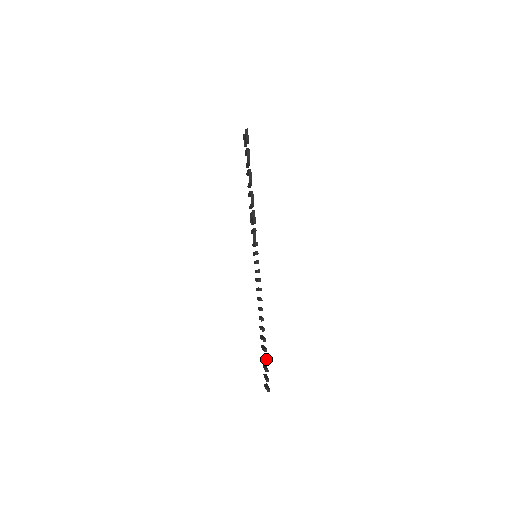
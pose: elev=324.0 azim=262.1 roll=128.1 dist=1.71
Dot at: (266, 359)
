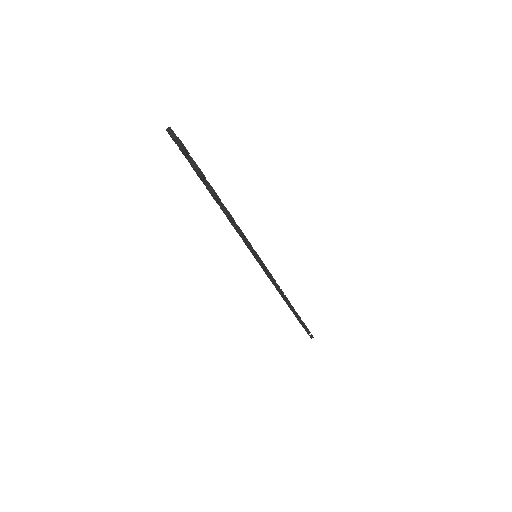
Dot at: (303, 324)
